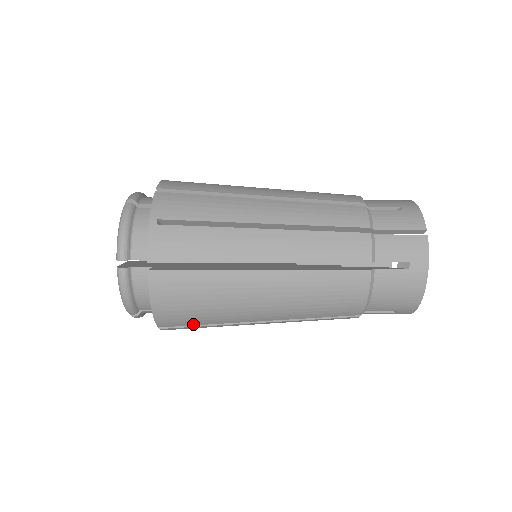
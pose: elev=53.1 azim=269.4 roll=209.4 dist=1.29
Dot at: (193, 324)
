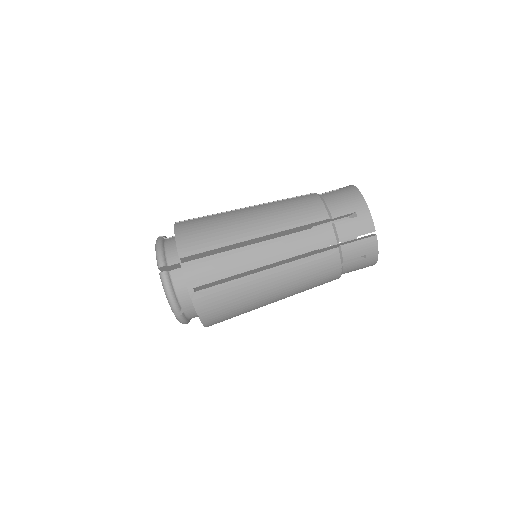
Dot at: (205, 250)
